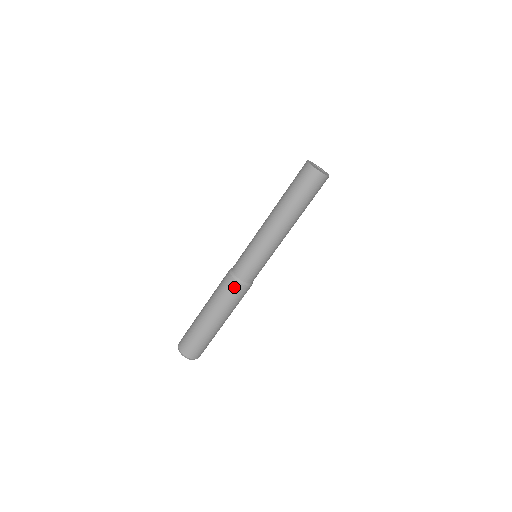
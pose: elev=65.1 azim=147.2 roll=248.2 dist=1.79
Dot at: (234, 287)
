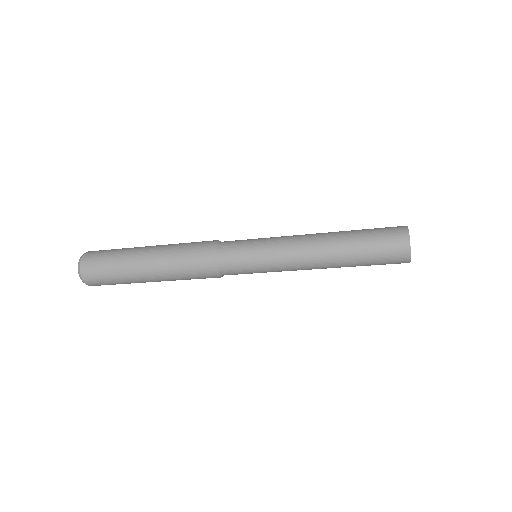
Dot at: occluded
